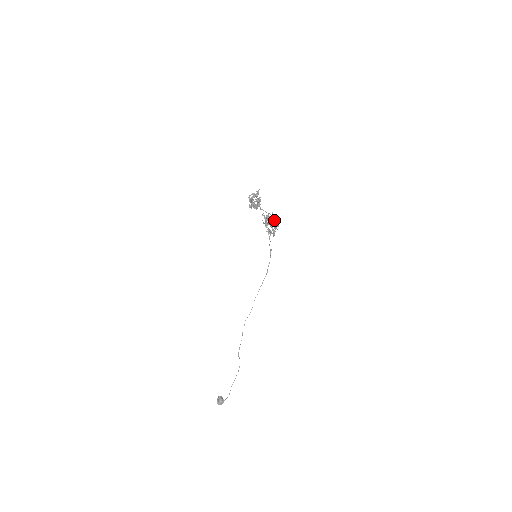
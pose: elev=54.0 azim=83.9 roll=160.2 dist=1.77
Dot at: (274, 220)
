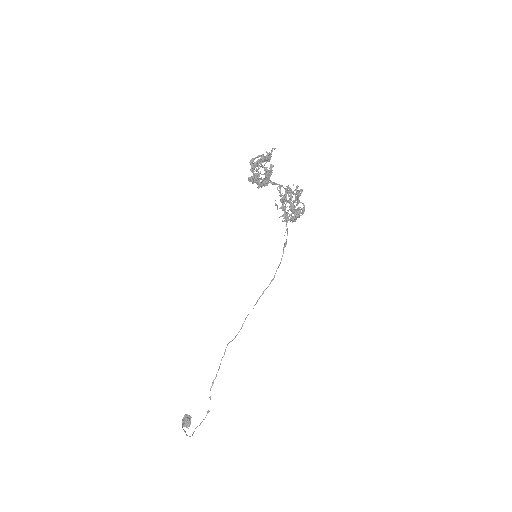
Dot at: (297, 200)
